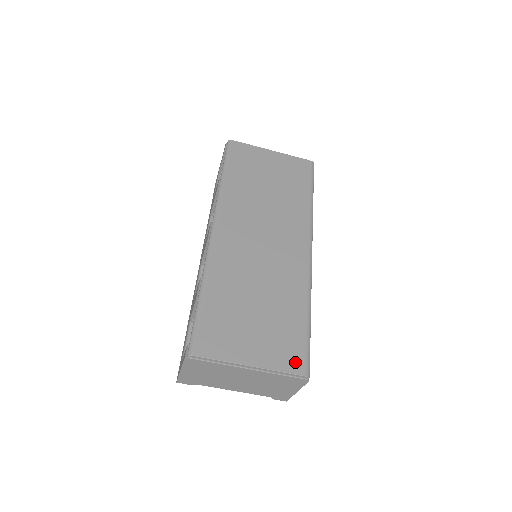
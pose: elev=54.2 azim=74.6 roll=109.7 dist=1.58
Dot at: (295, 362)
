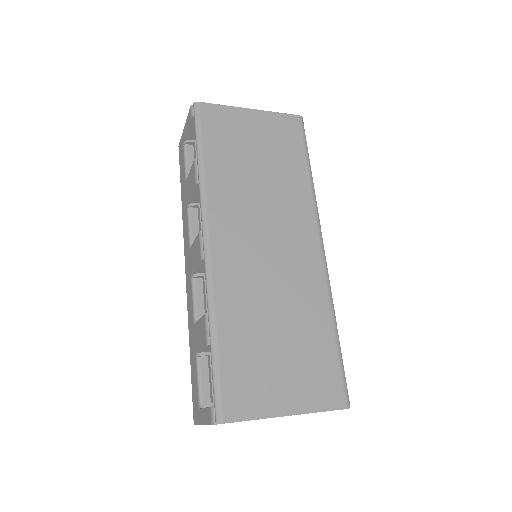
Dot at: (333, 394)
